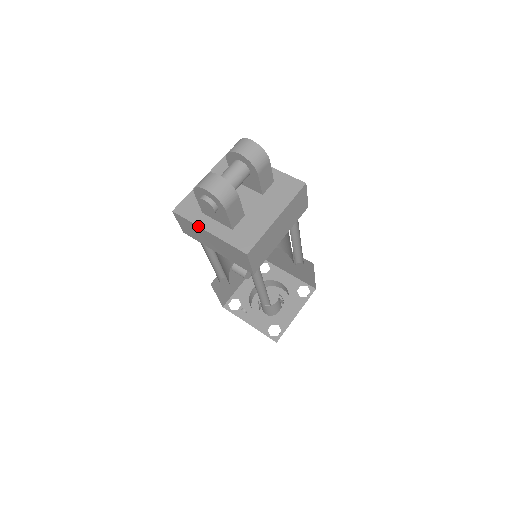
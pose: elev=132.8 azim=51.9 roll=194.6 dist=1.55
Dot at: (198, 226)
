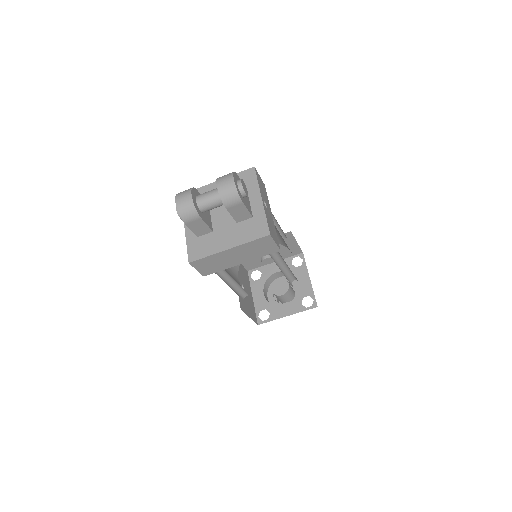
Dot at: occluded
